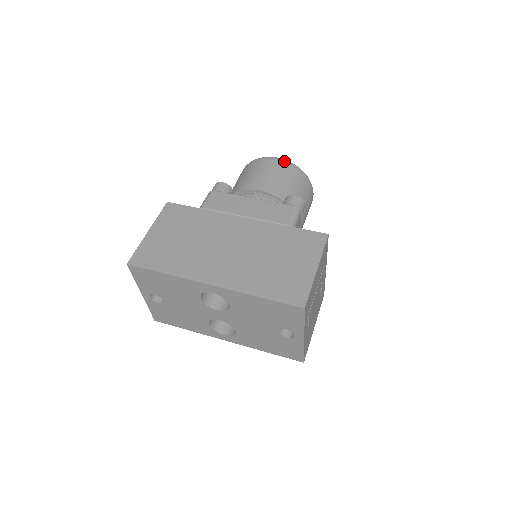
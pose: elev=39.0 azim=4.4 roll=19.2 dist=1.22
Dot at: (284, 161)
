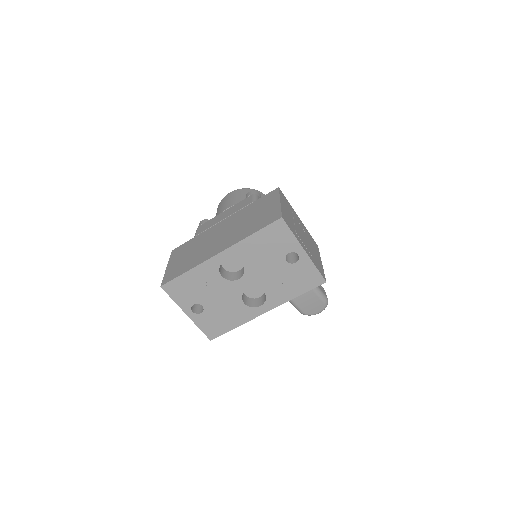
Dot at: (236, 190)
